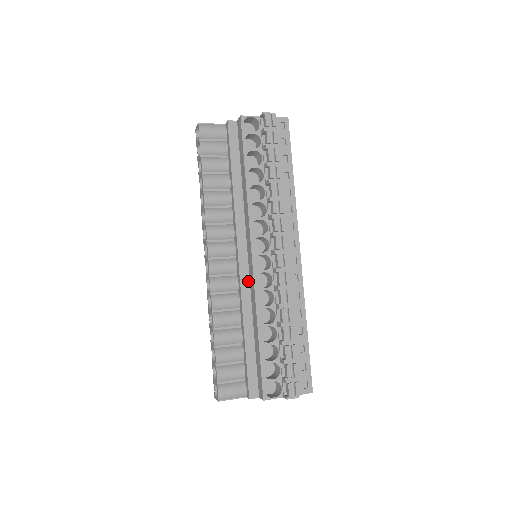
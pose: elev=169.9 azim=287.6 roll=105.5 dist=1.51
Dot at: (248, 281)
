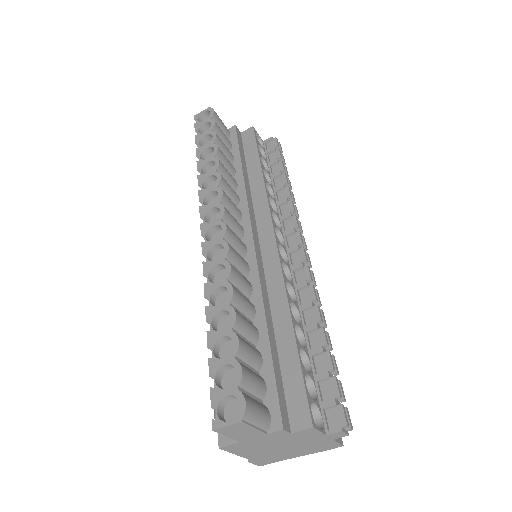
Dot at: (263, 269)
